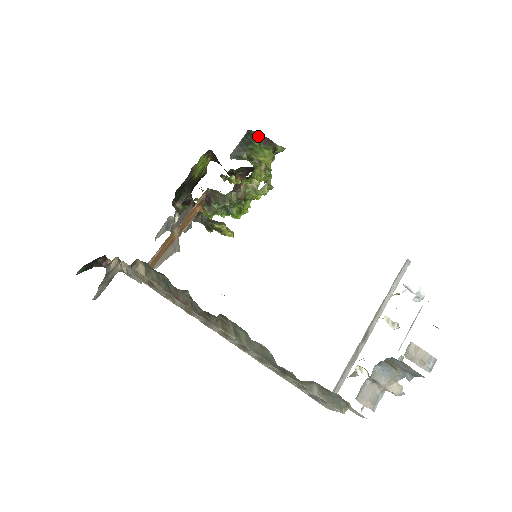
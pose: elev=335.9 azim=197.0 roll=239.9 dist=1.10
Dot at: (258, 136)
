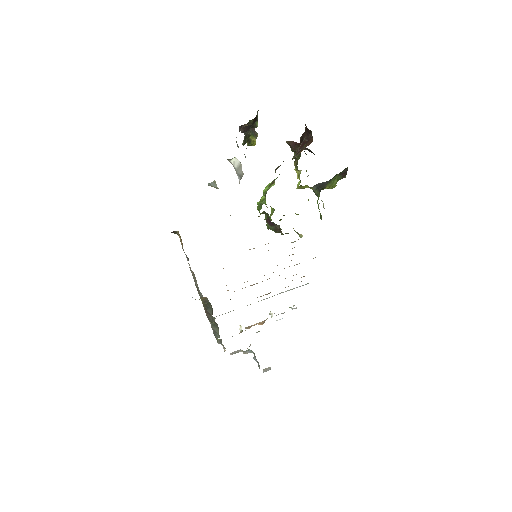
Dot at: (345, 169)
